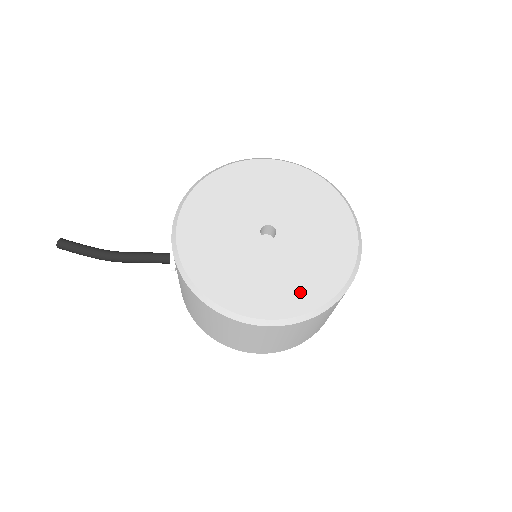
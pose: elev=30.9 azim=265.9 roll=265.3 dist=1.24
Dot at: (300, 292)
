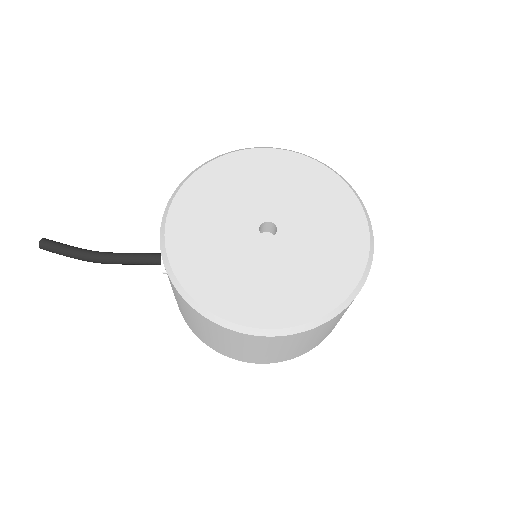
Dot at: (304, 297)
